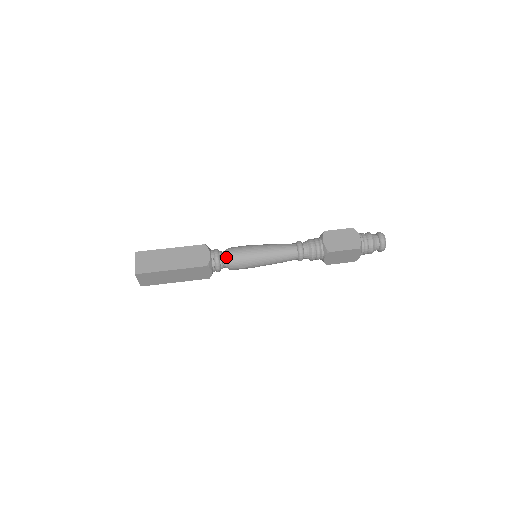
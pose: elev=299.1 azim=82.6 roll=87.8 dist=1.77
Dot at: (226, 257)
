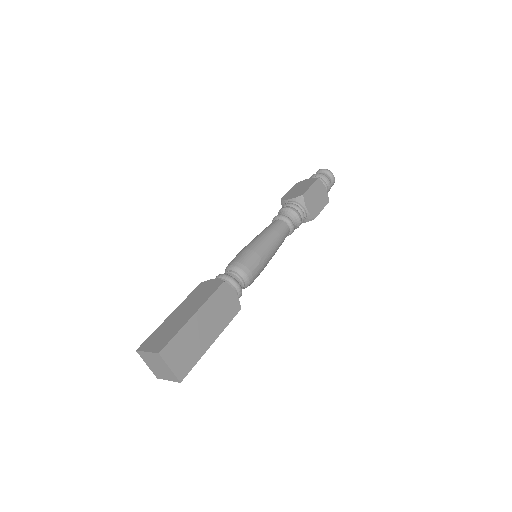
Dot at: (232, 270)
